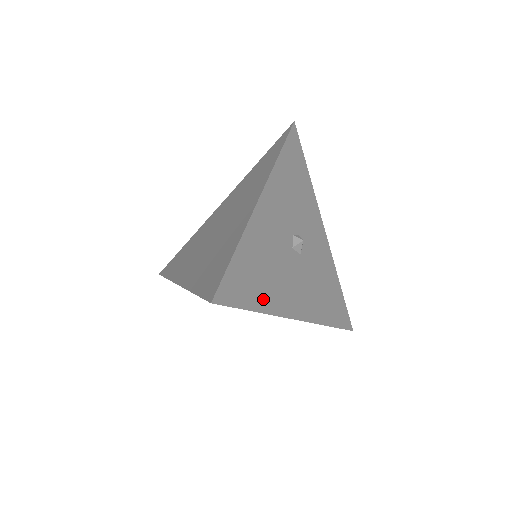
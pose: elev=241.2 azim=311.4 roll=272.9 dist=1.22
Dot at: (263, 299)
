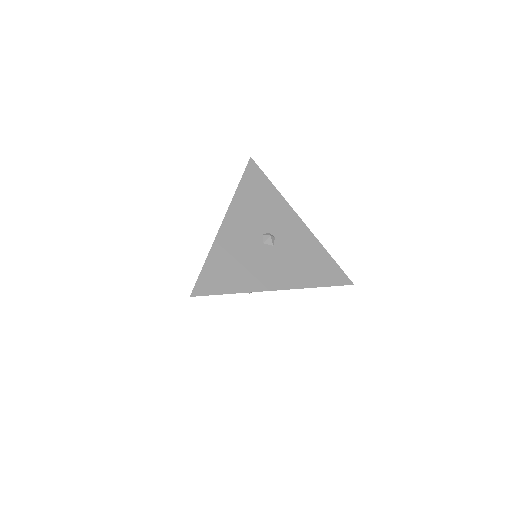
Dot at: (237, 284)
